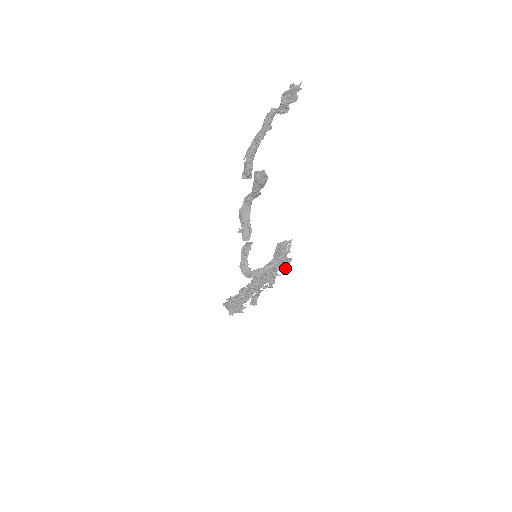
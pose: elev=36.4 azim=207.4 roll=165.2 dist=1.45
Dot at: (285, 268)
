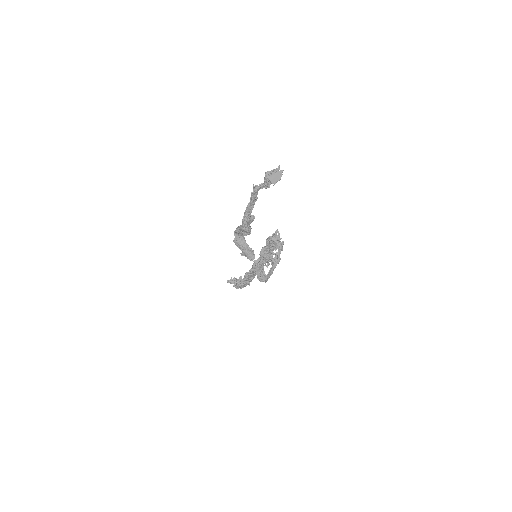
Dot at: occluded
